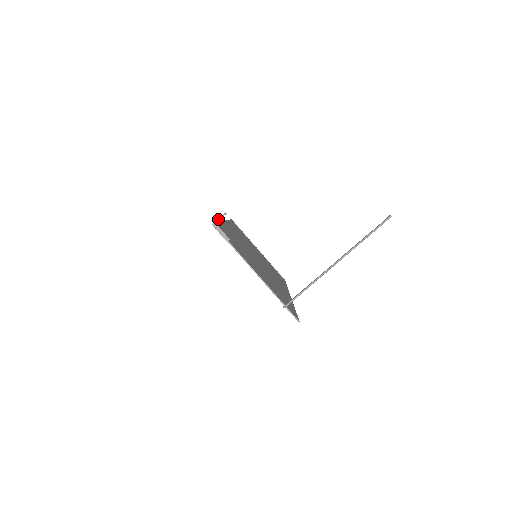
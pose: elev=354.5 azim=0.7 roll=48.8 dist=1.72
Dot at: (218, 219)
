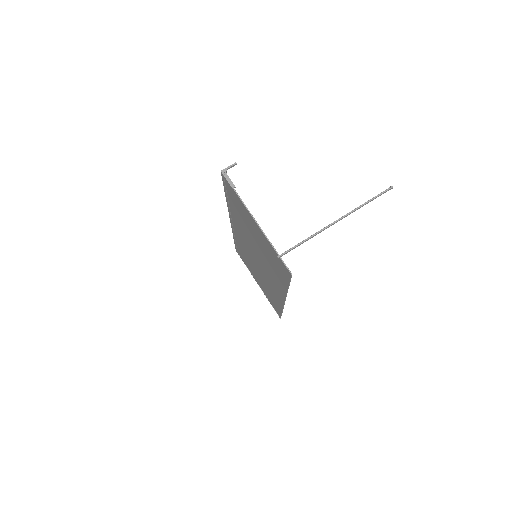
Dot at: (227, 167)
